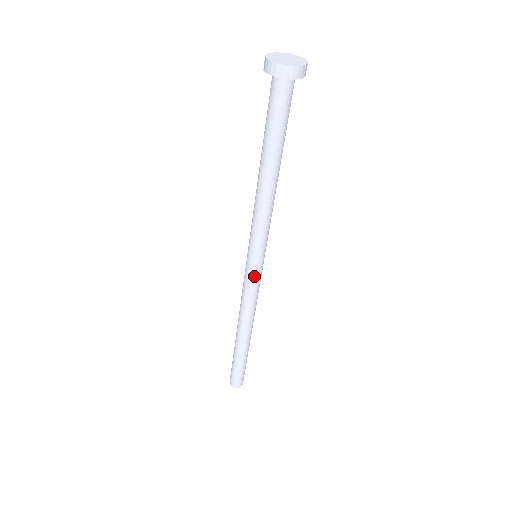
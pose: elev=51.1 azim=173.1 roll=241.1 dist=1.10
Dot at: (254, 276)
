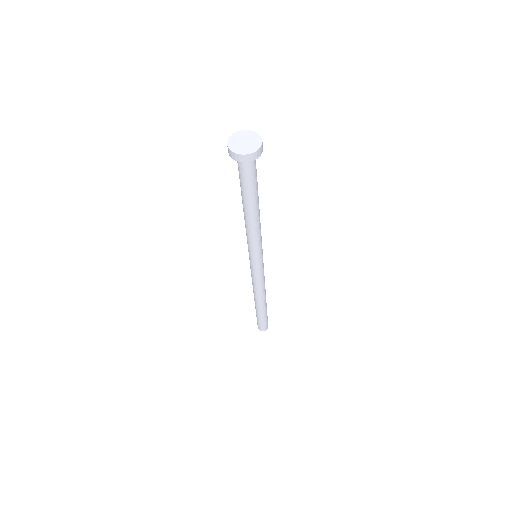
Dot at: (262, 267)
